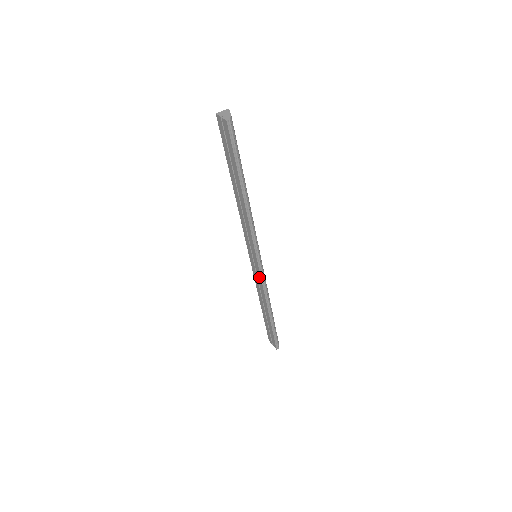
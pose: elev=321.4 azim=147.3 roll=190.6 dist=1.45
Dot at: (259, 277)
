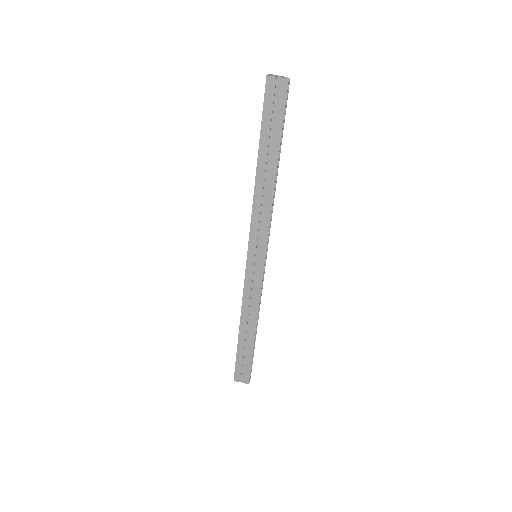
Dot at: (258, 281)
